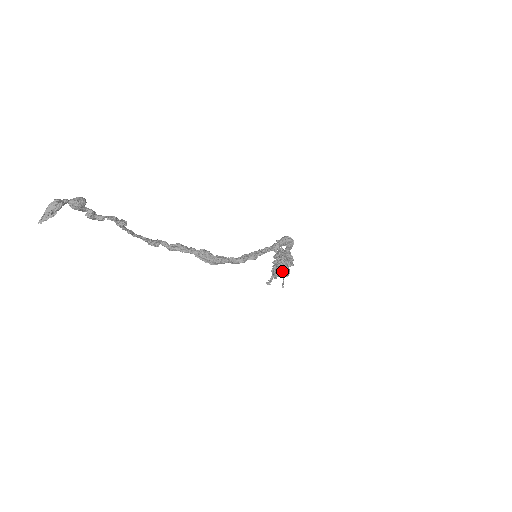
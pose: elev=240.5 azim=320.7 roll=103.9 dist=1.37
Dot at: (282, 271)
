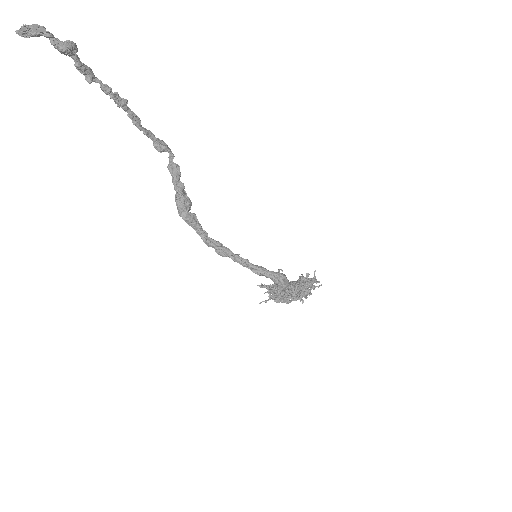
Dot at: (269, 293)
